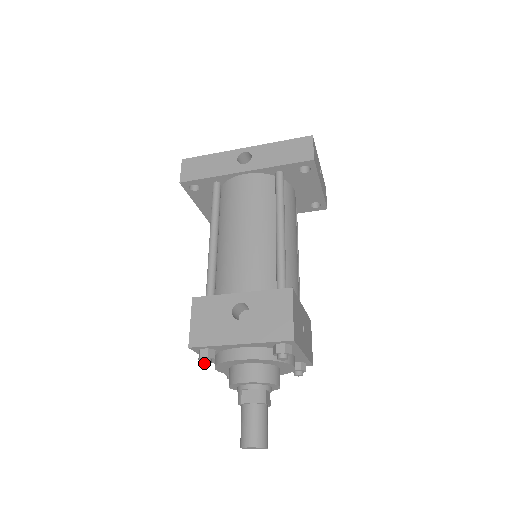
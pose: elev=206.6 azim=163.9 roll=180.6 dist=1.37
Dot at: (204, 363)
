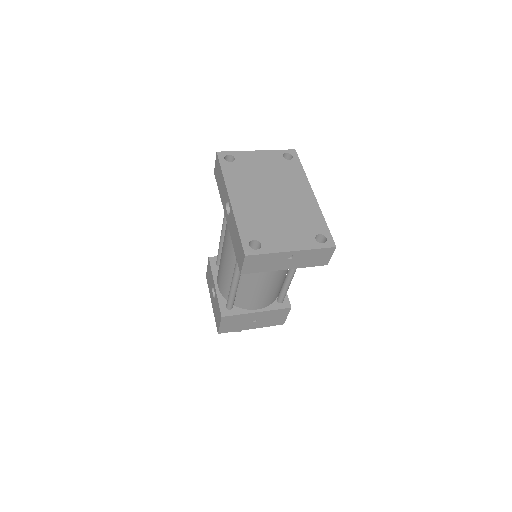
Dot at: occluded
